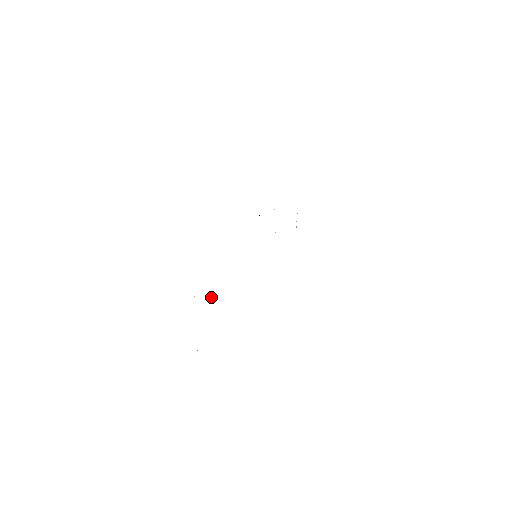
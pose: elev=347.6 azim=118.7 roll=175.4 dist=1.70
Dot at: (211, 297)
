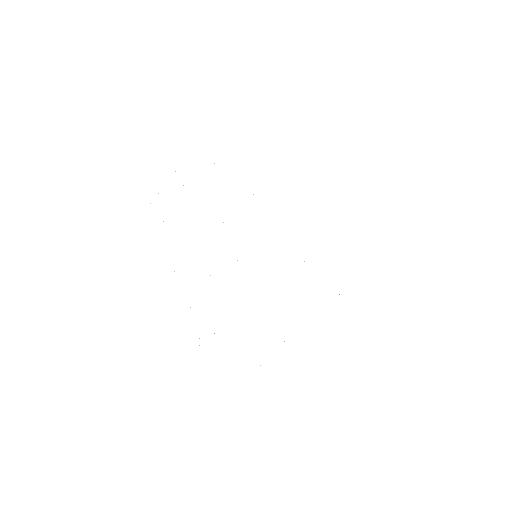
Dot at: occluded
